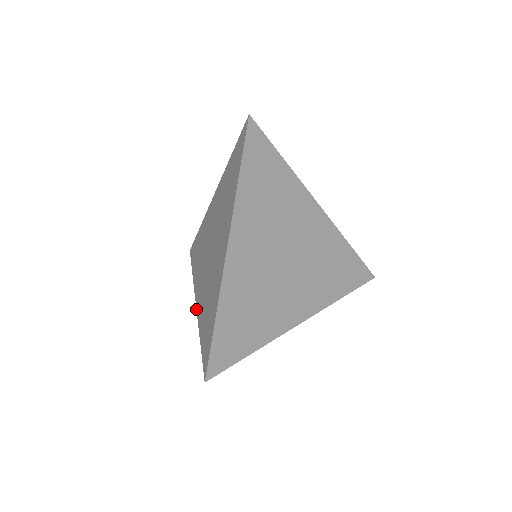
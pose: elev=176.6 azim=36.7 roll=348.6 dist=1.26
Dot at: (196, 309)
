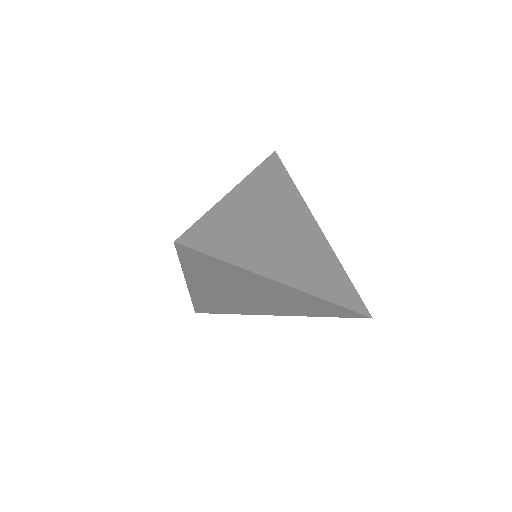
Dot at: (186, 281)
